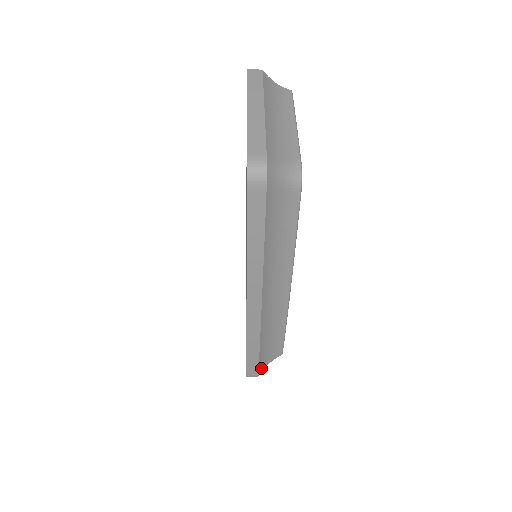
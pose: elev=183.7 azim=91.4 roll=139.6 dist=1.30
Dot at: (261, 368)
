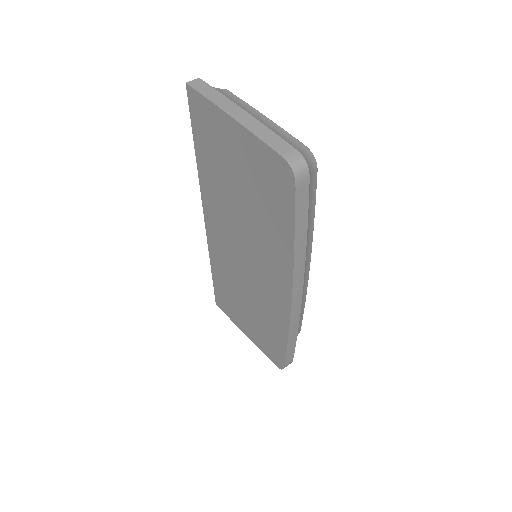
Dot at: occluded
